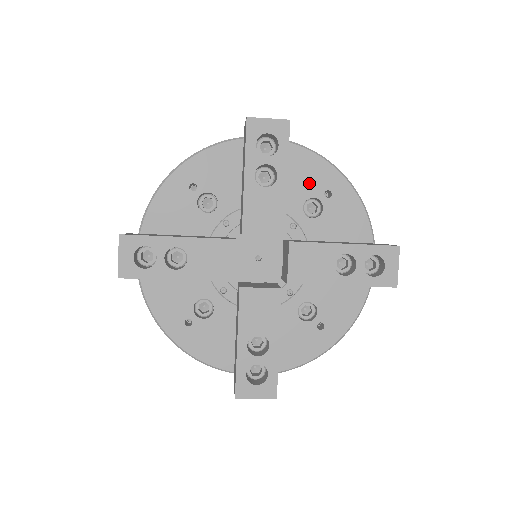
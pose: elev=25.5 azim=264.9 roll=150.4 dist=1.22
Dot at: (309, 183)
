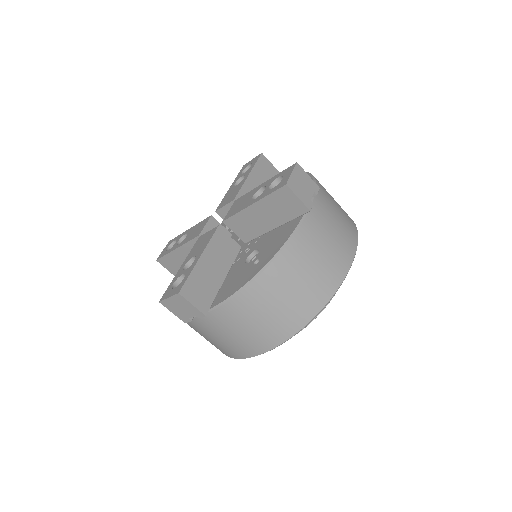
Dot at: occluded
